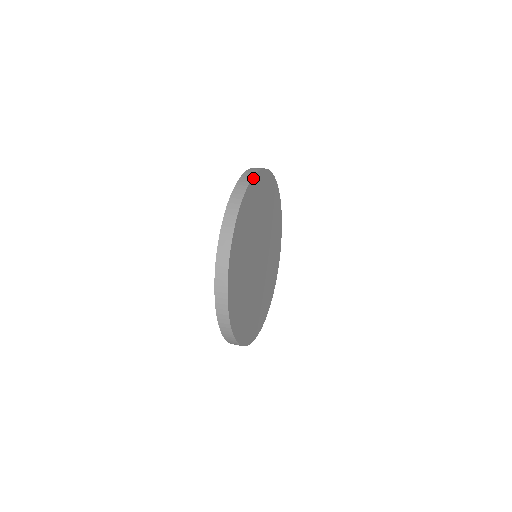
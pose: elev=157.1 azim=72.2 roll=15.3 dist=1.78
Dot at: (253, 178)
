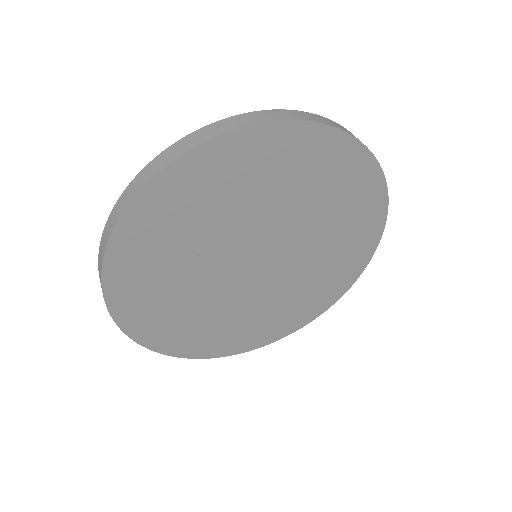
Dot at: (271, 123)
